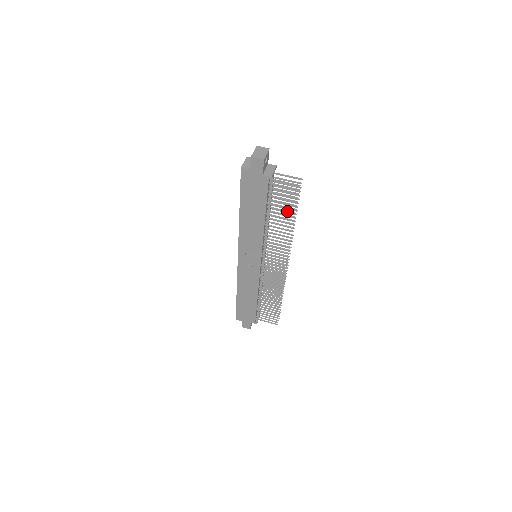
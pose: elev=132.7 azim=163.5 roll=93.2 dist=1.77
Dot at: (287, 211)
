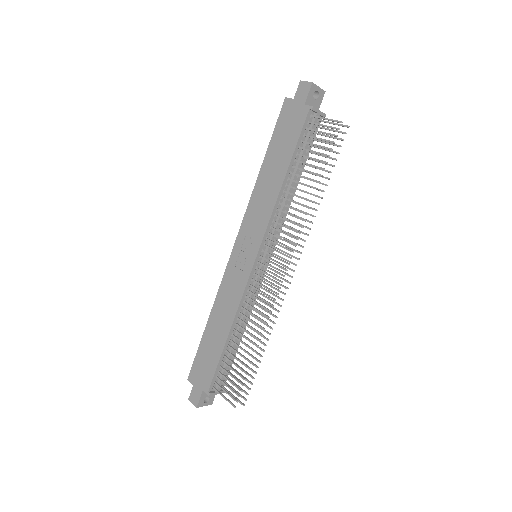
Dot at: occluded
